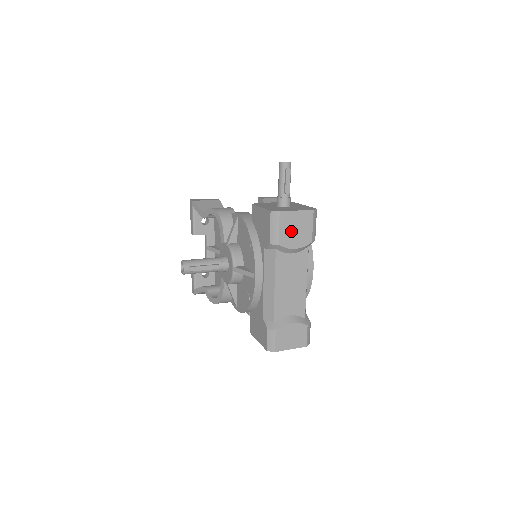
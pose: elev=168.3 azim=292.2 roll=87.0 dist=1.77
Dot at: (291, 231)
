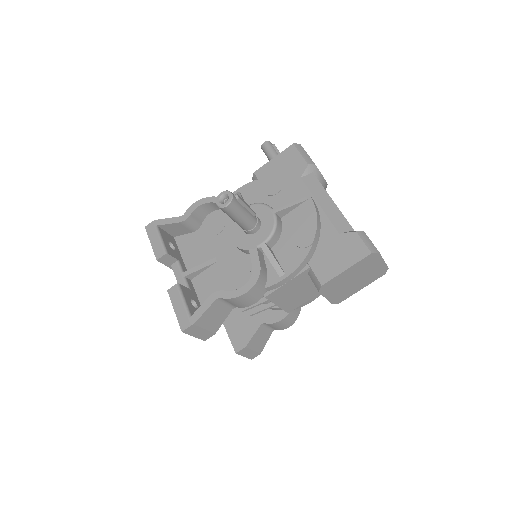
Dot at: occluded
